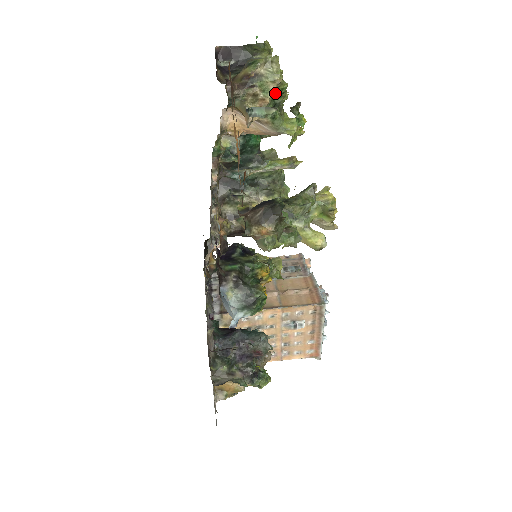
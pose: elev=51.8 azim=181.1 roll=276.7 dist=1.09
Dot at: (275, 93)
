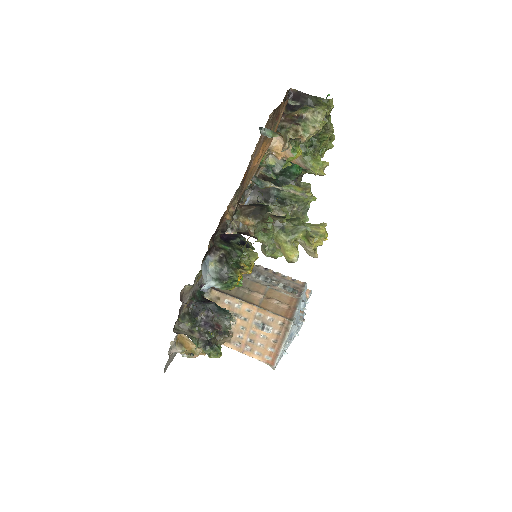
Dot at: (316, 137)
